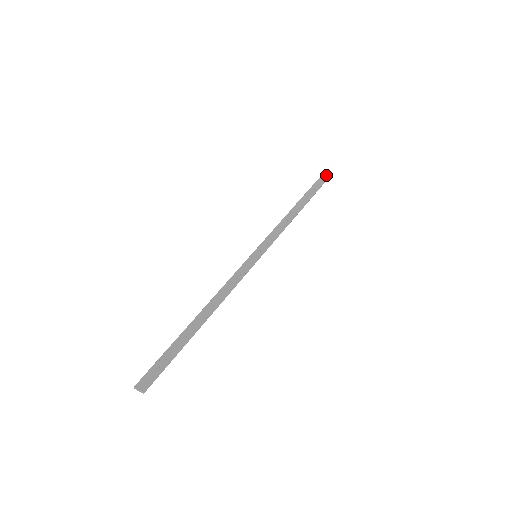
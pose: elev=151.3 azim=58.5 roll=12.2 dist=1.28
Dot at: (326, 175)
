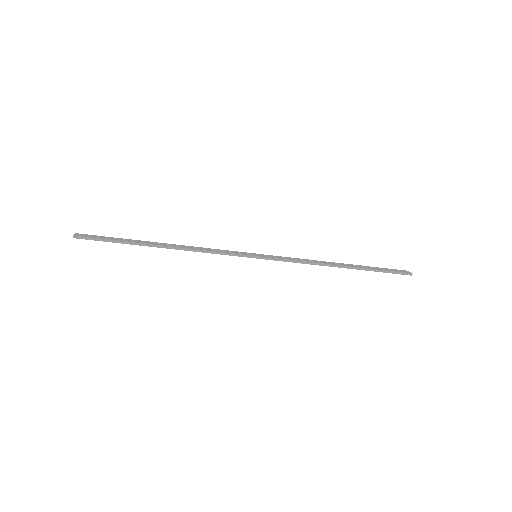
Dot at: (407, 272)
